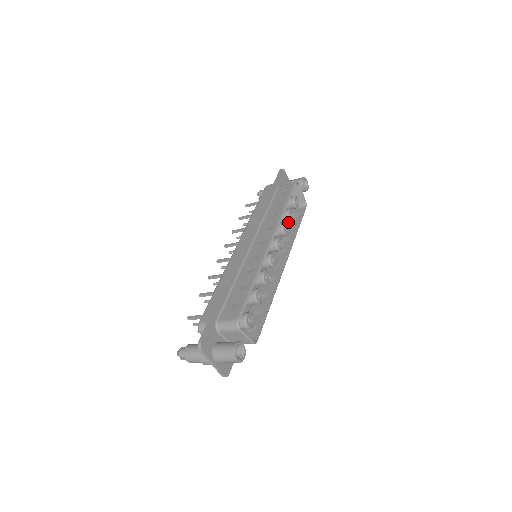
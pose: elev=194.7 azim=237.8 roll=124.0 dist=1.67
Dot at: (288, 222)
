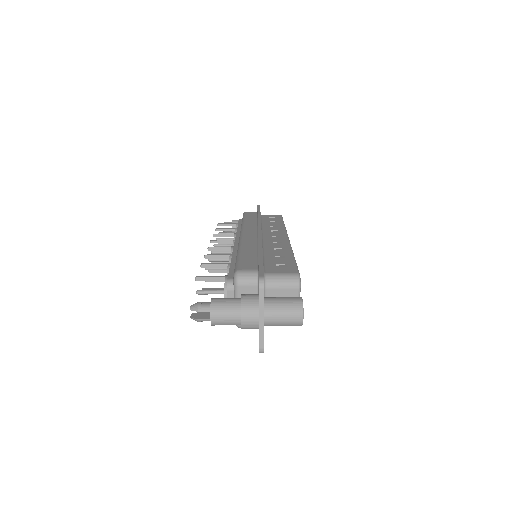
Dot at: occluded
